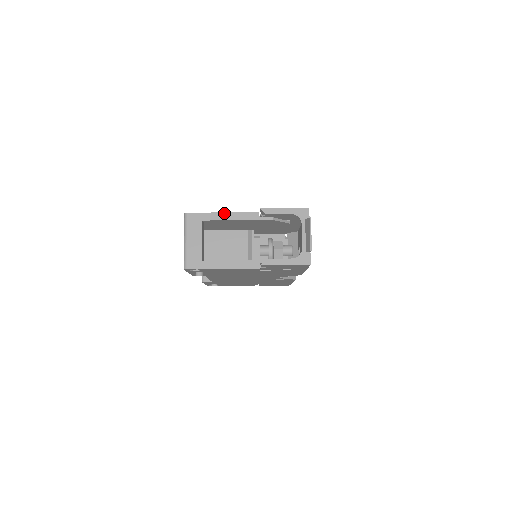
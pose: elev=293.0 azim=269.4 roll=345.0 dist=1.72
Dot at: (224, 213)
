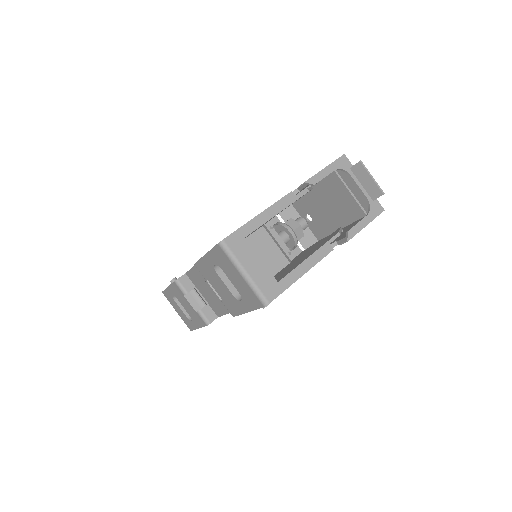
Dot at: (260, 214)
